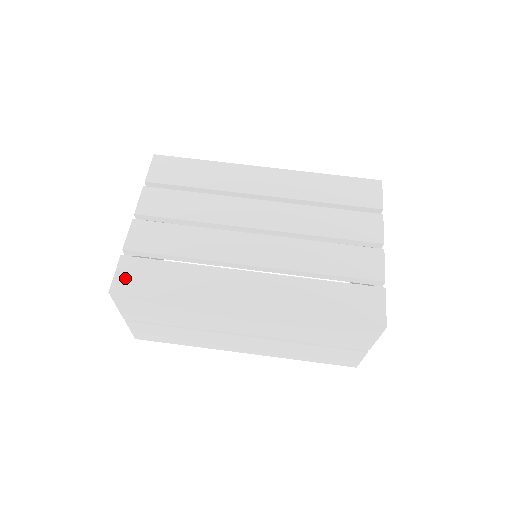
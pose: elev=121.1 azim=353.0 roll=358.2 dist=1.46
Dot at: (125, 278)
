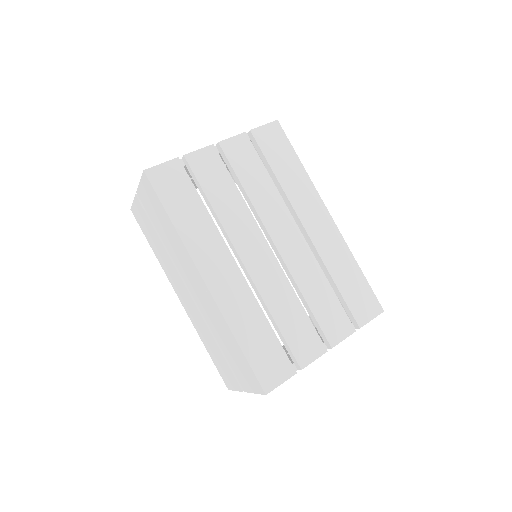
Dot at: (163, 174)
